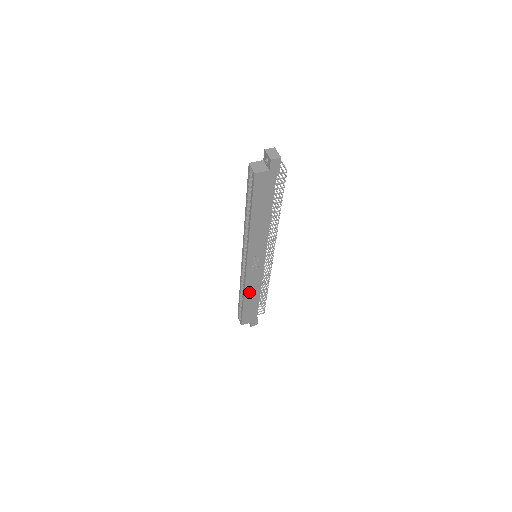
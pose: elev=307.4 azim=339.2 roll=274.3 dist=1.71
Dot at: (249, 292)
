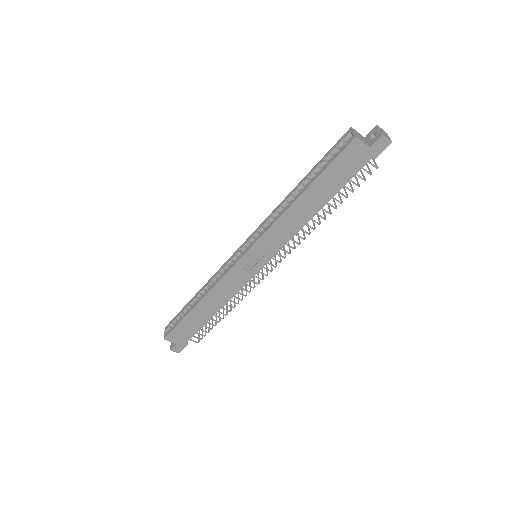
Dot at: (212, 297)
